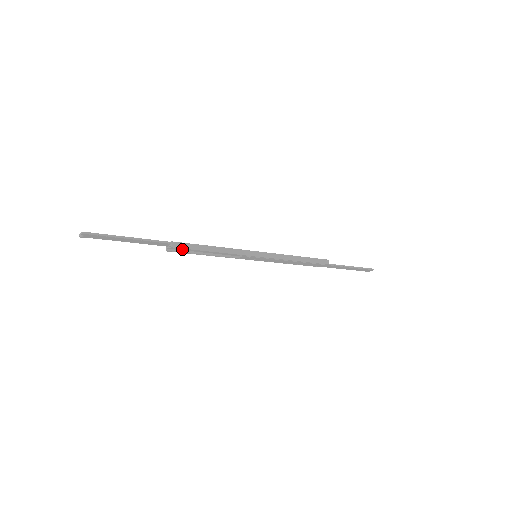
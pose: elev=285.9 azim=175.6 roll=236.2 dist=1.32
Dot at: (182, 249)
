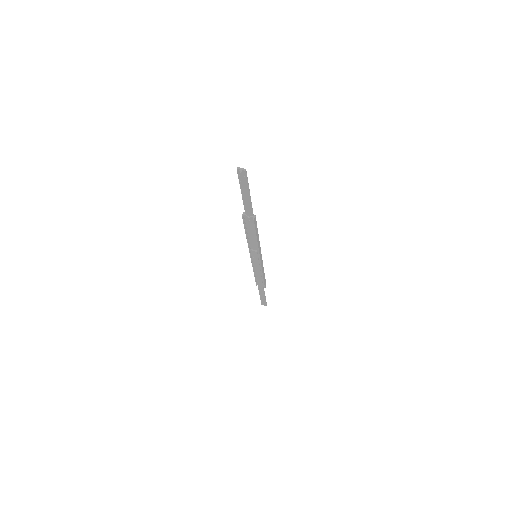
Dot at: (247, 222)
